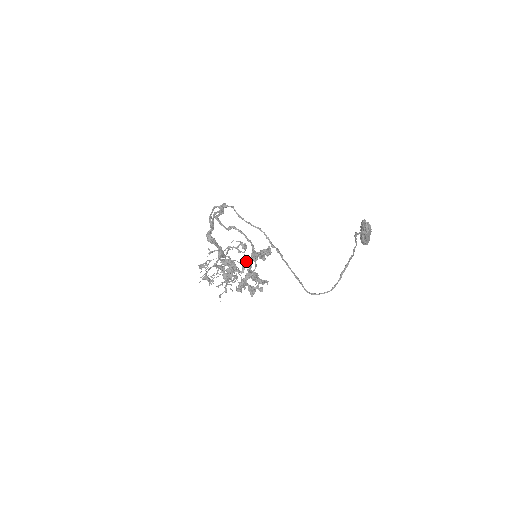
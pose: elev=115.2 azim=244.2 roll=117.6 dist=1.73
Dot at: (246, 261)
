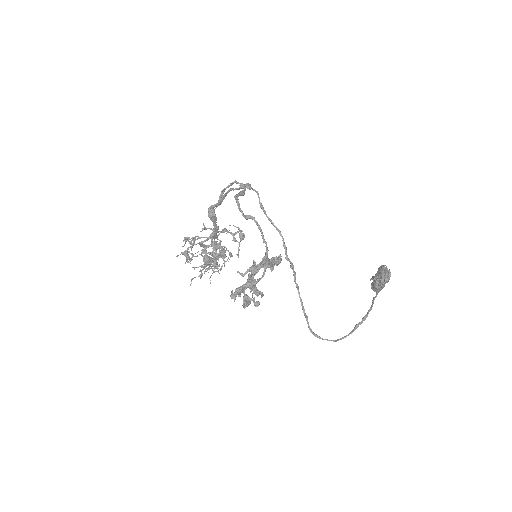
Dot at: (253, 264)
